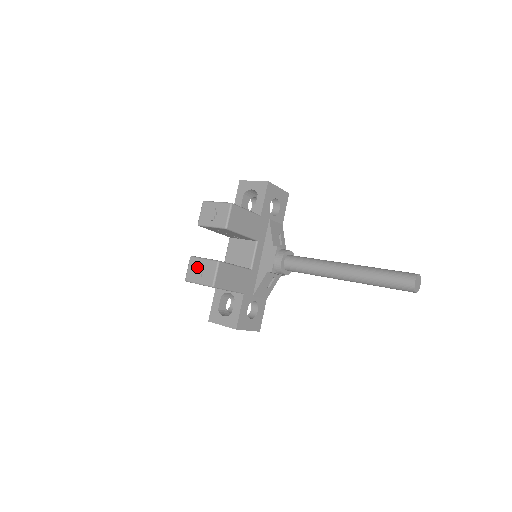
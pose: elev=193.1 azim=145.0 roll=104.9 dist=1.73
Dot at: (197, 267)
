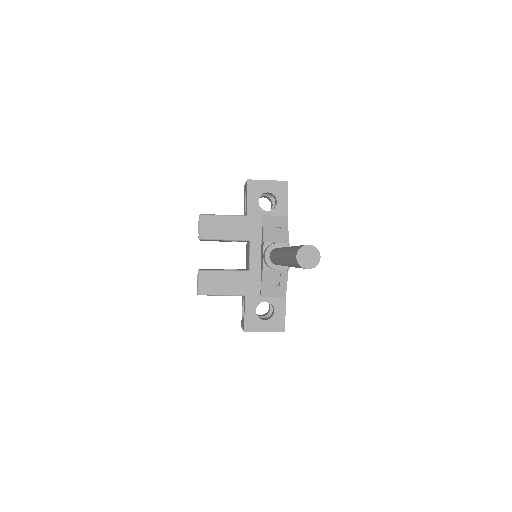
Dot at: occluded
